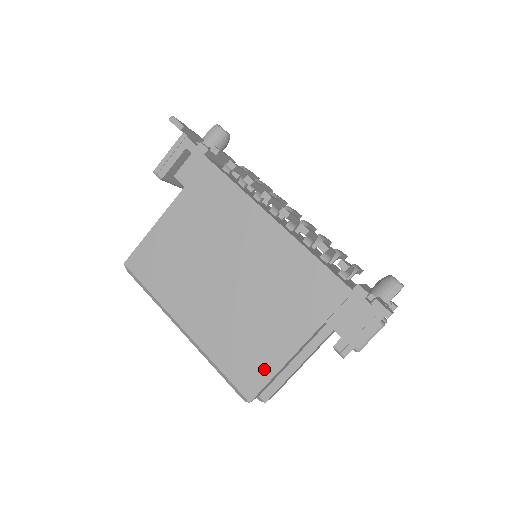
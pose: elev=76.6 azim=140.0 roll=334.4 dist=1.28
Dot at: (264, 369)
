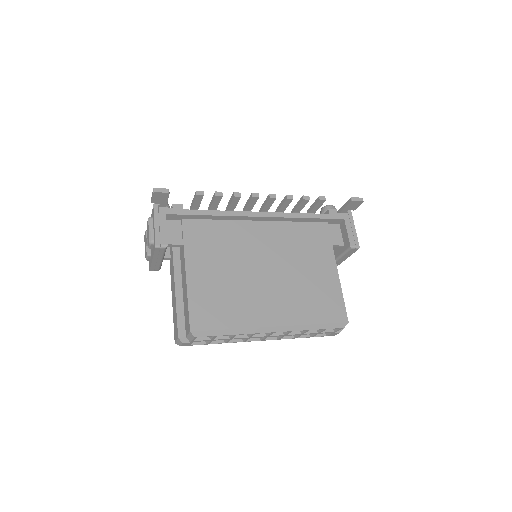
Dot at: (335, 297)
